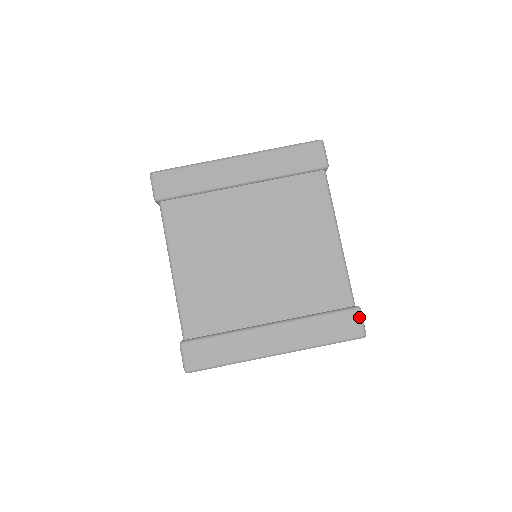
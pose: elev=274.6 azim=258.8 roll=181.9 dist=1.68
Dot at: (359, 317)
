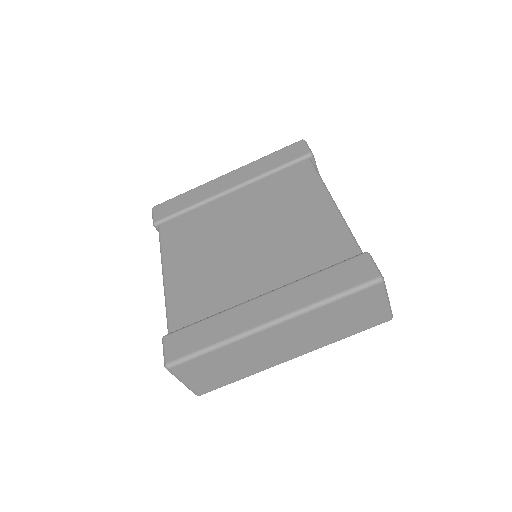
Dot at: (368, 260)
